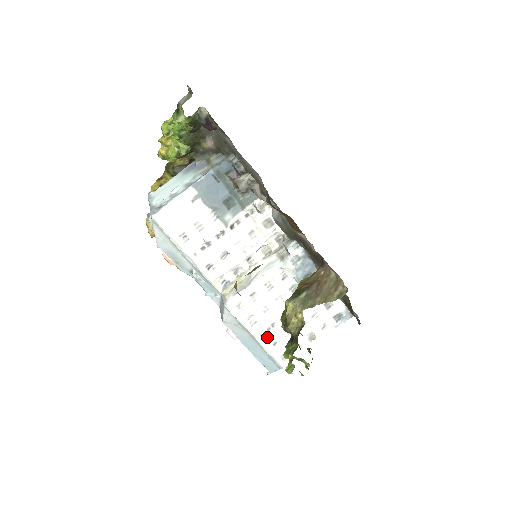
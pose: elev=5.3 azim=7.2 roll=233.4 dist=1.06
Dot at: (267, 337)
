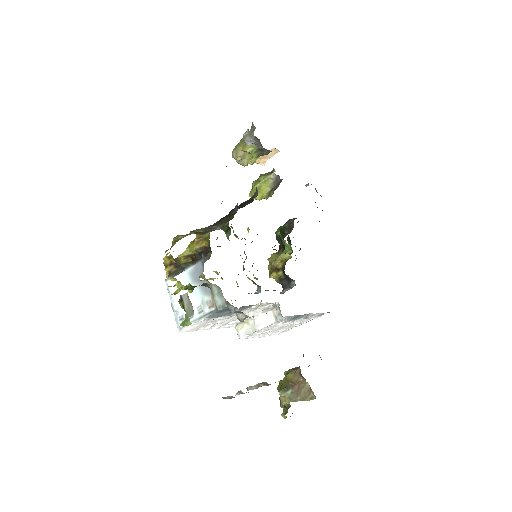
Dot at: (270, 334)
